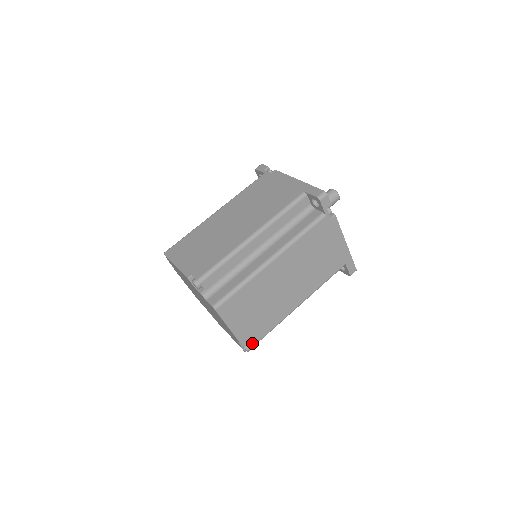
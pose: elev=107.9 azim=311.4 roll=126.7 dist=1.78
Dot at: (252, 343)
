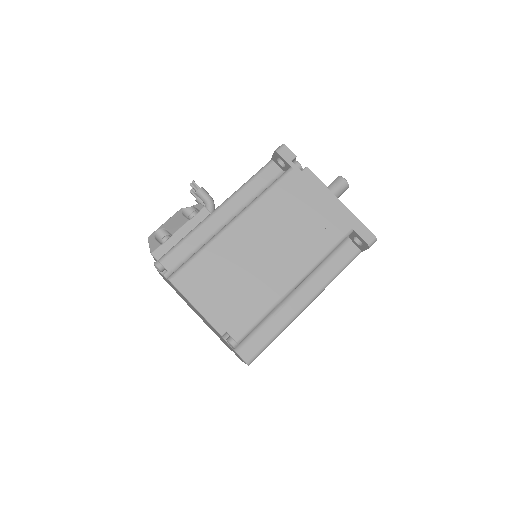
Dot at: occluded
